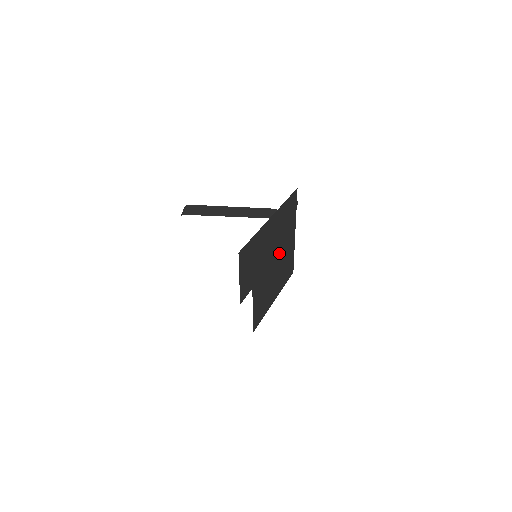
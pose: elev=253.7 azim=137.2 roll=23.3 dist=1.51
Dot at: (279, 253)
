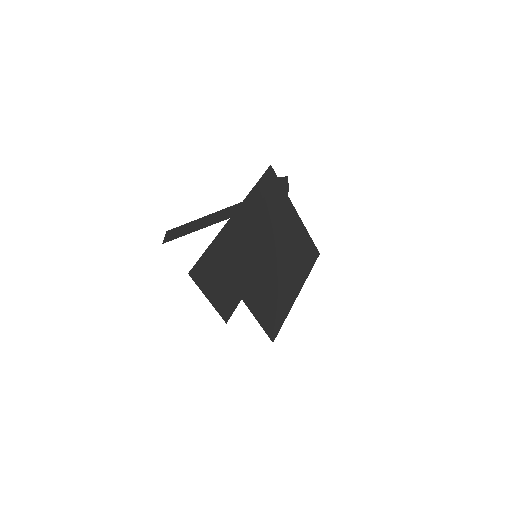
Dot at: (276, 244)
